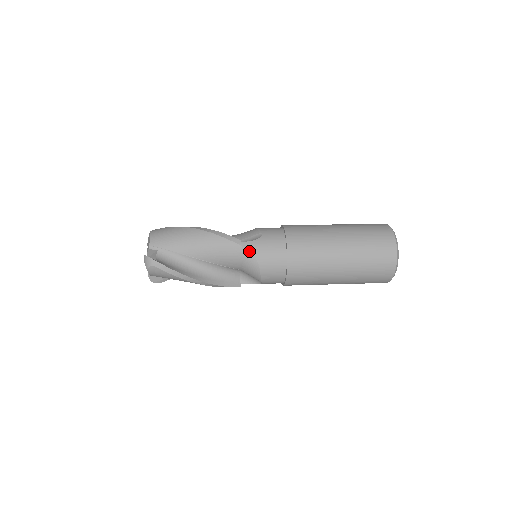
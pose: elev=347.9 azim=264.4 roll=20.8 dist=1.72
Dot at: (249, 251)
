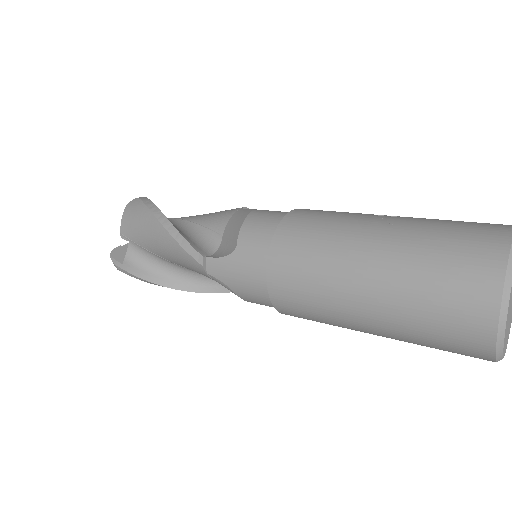
Dot at: (216, 274)
